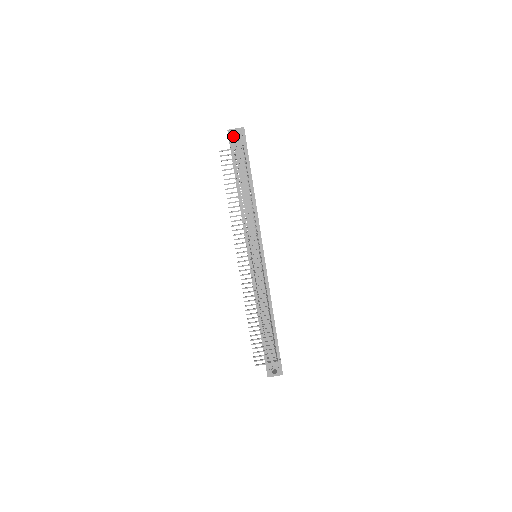
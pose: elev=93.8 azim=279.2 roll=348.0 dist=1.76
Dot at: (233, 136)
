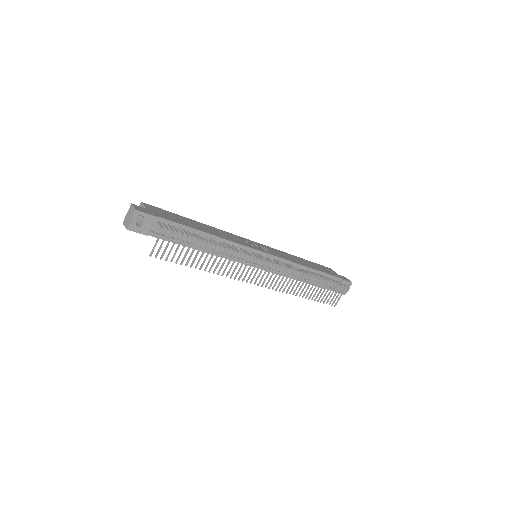
Dot at: (139, 228)
